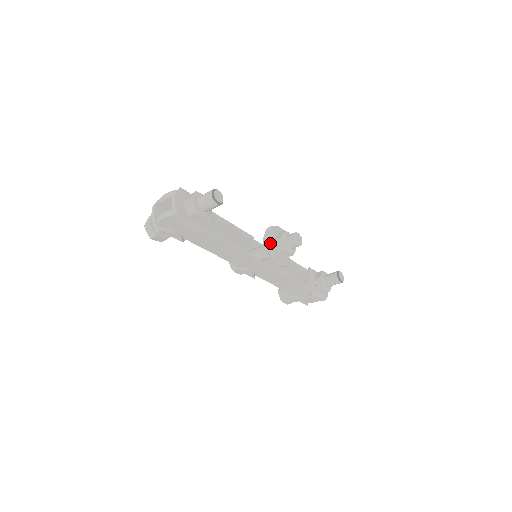
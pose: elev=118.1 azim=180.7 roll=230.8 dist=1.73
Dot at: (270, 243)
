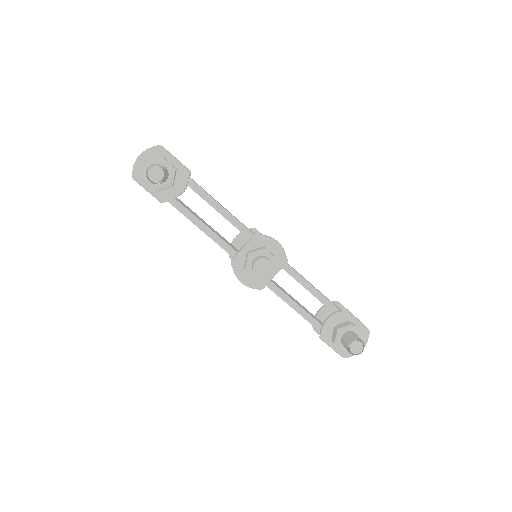
Dot at: (241, 252)
